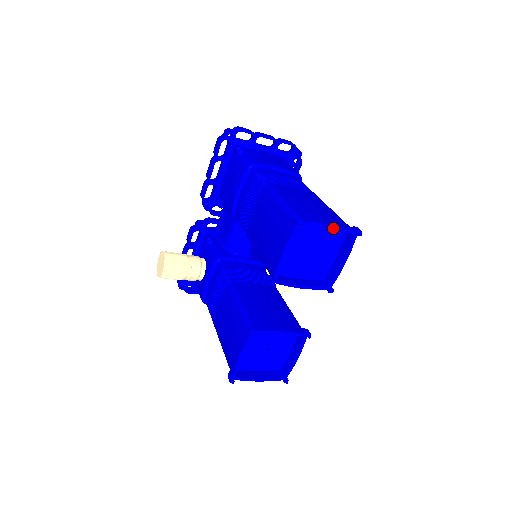
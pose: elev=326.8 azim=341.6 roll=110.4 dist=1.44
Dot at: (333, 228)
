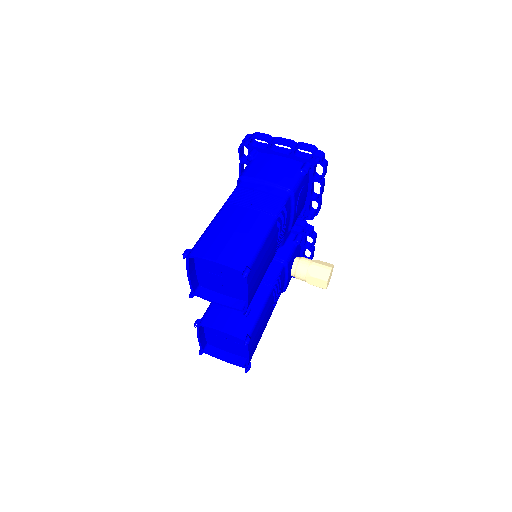
Dot at: occluded
